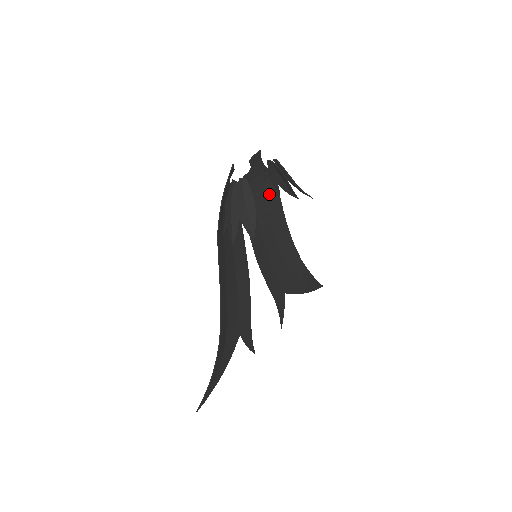
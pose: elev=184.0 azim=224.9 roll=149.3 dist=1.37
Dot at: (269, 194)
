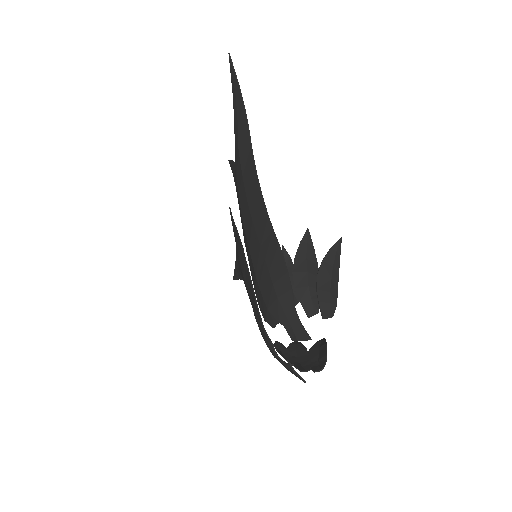
Dot at: (271, 261)
